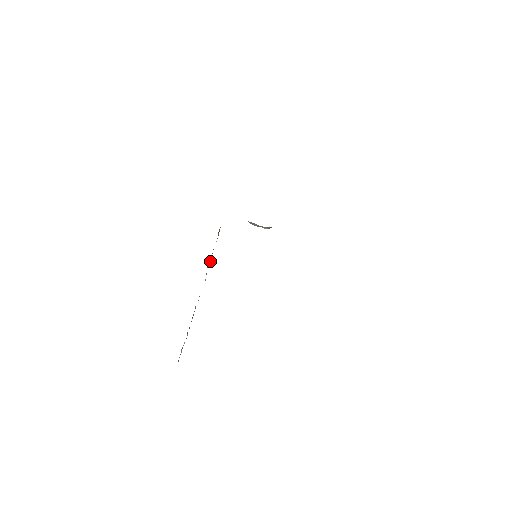
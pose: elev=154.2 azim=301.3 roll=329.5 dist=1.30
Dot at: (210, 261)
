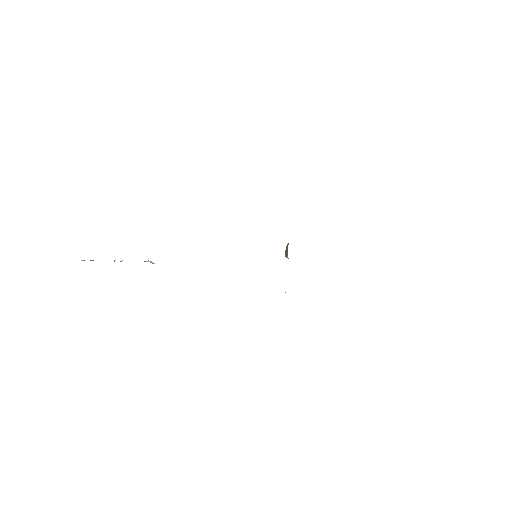
Dot at: occluded
